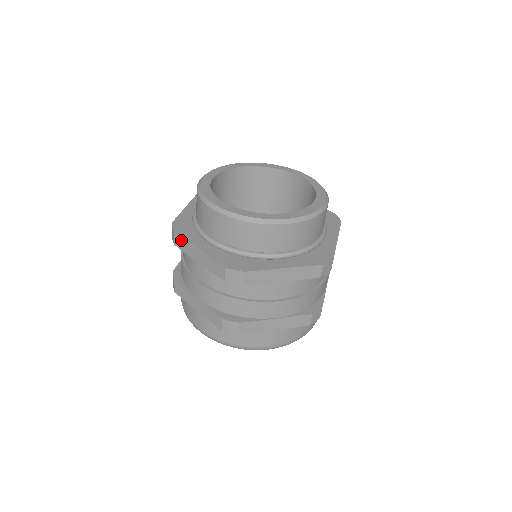
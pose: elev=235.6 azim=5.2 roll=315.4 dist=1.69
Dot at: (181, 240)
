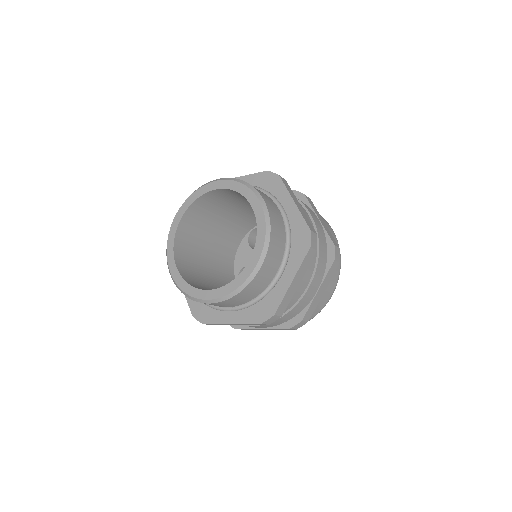
Dot at: occluded
